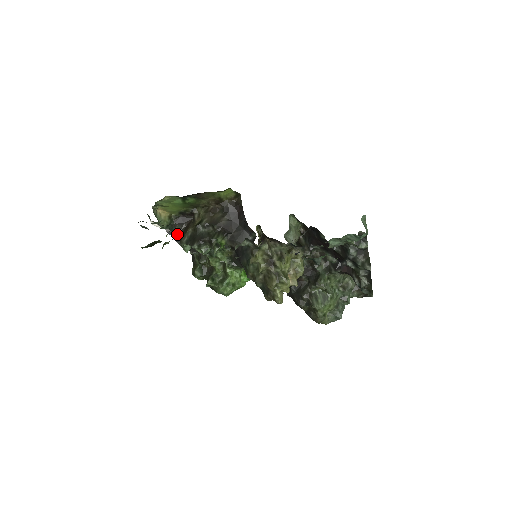
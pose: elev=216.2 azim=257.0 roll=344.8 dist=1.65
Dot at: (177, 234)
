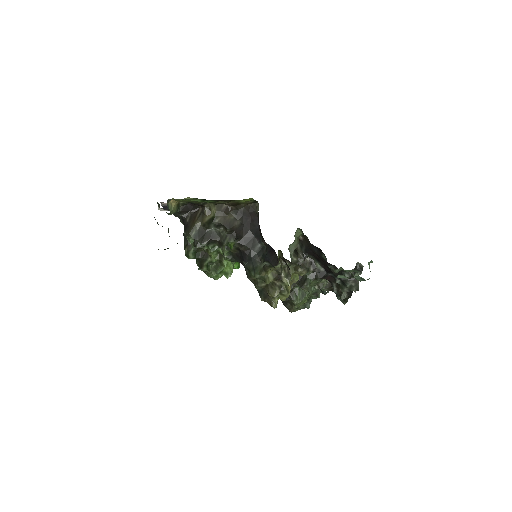
Dot at: occluded
